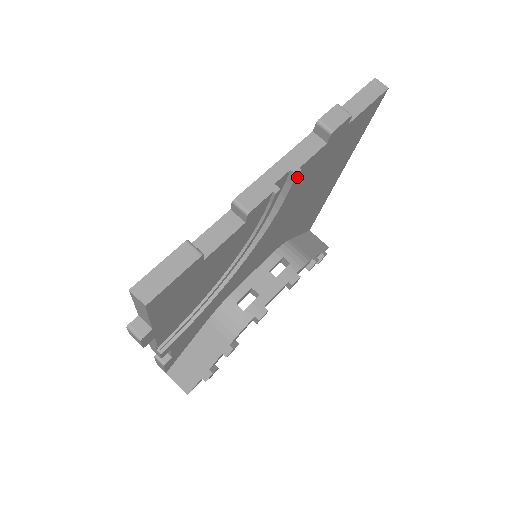
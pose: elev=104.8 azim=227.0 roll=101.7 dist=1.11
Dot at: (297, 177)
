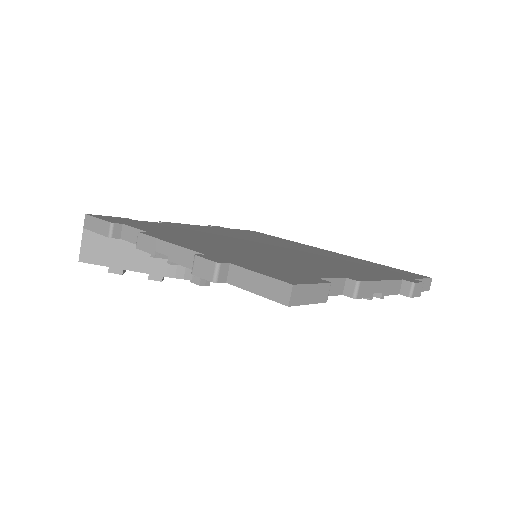
Dot at: (376, 296)
